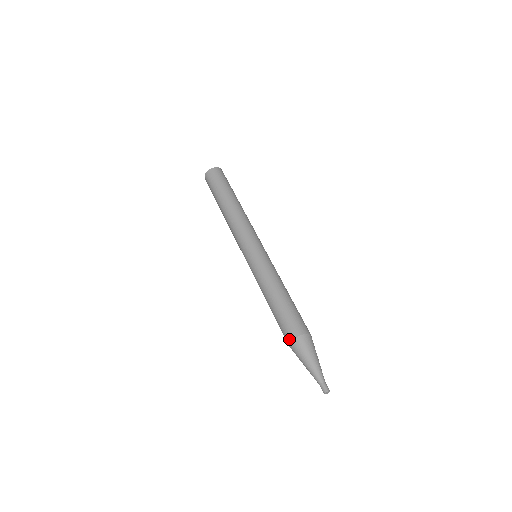
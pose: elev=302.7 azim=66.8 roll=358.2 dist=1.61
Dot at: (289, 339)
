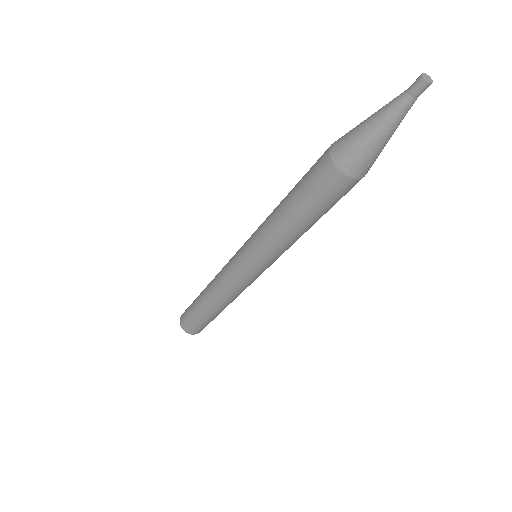
Dot at: (327, 162)
